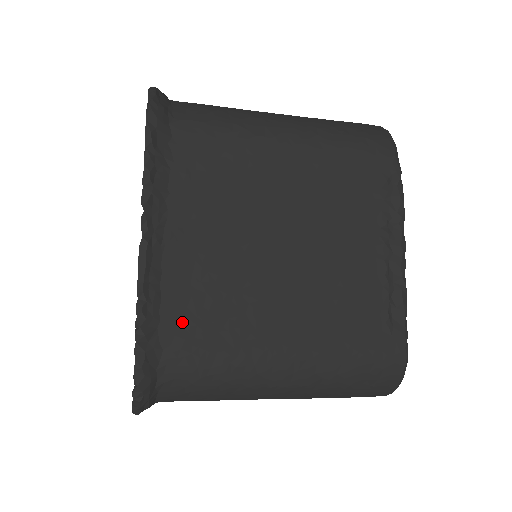
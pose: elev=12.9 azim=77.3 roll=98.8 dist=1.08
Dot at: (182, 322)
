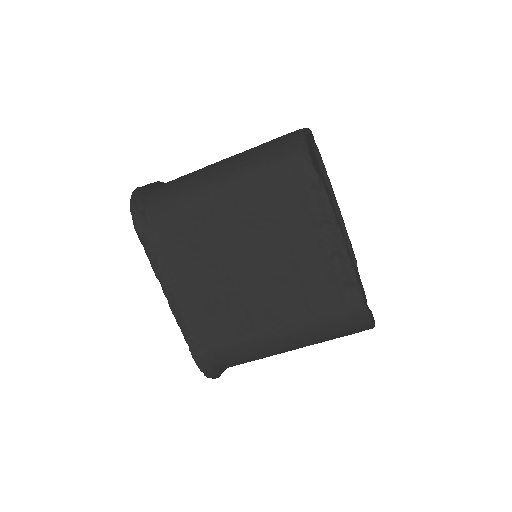
Dot at: (212, 334)
